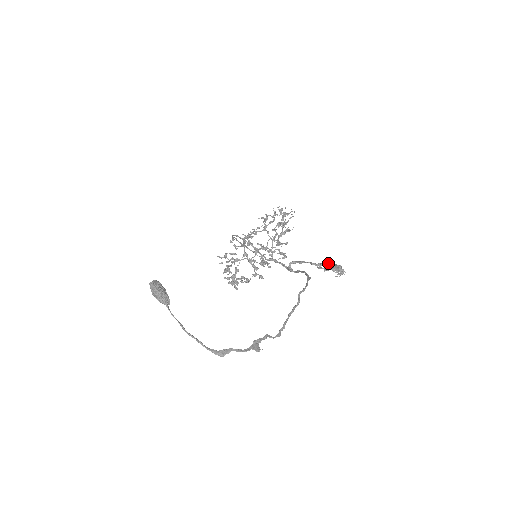
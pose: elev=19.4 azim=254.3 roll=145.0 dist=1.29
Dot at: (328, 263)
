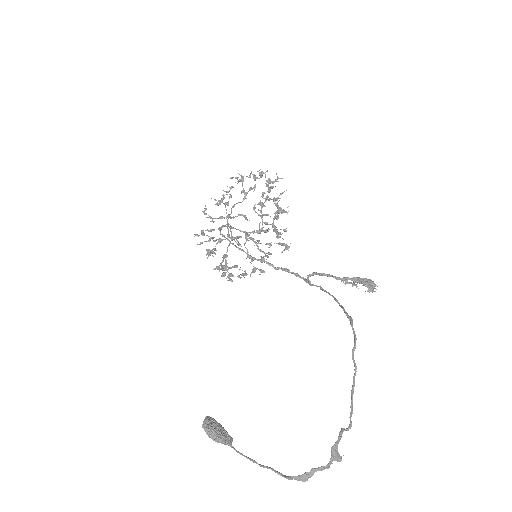
Dot at: (356, 277)
